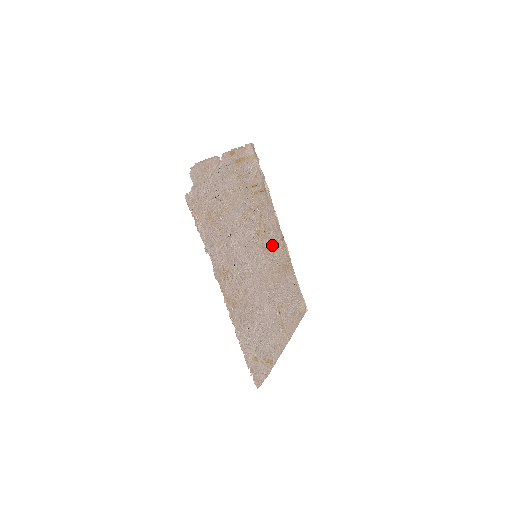
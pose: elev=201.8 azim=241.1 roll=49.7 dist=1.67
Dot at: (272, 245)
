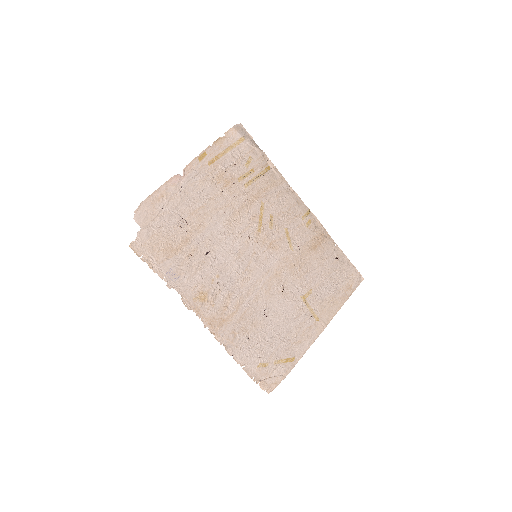
Dot at: (287, 230)
